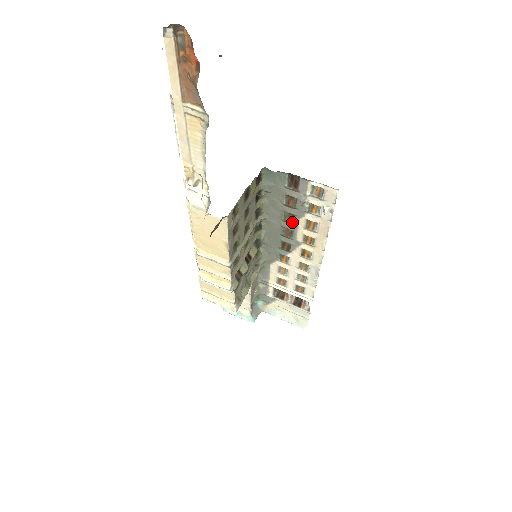
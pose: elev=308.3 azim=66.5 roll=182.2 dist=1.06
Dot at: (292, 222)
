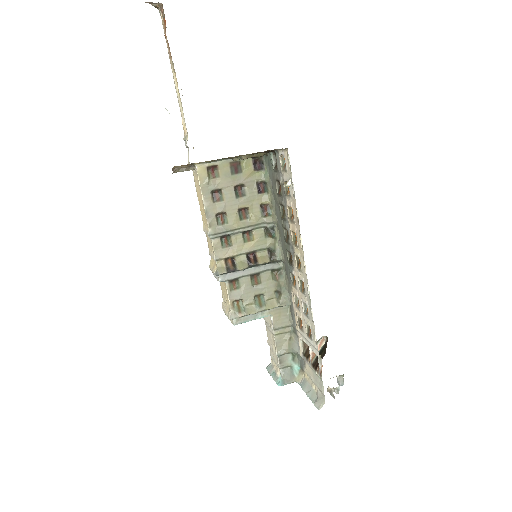
Dot at: (284, 216)
